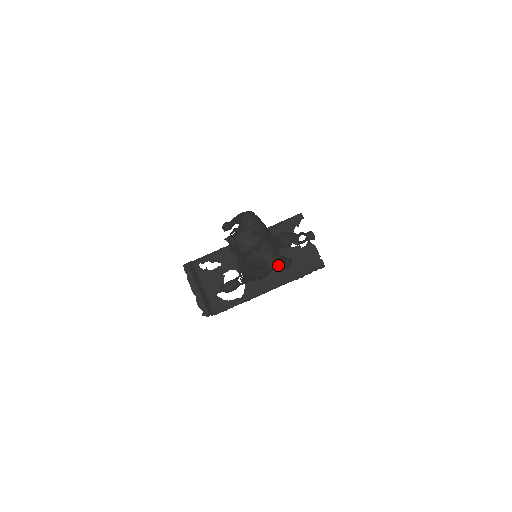
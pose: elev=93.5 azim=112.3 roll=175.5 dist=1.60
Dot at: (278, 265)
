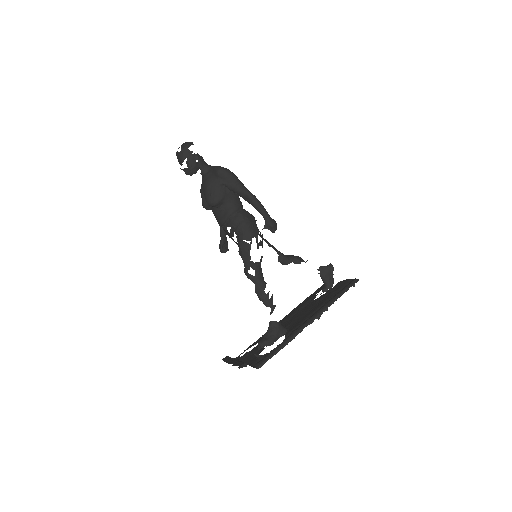
Dot at: (226, 170)
